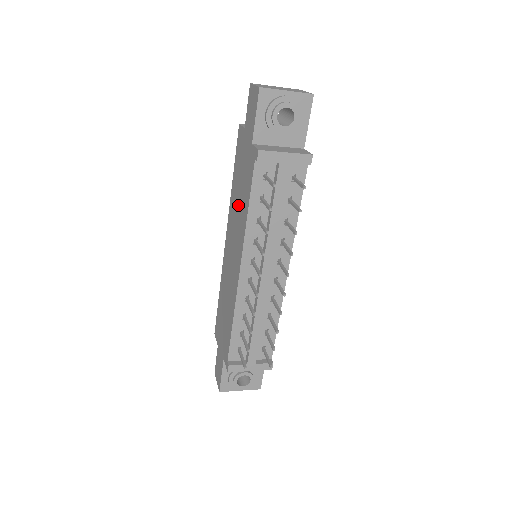
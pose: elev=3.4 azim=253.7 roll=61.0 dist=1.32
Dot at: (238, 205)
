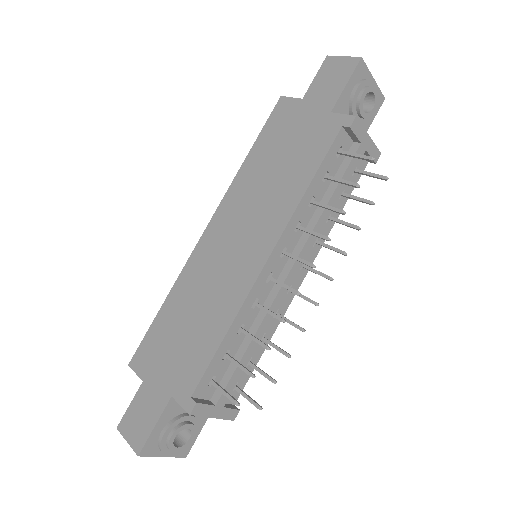
Dot at: (269, 181)
